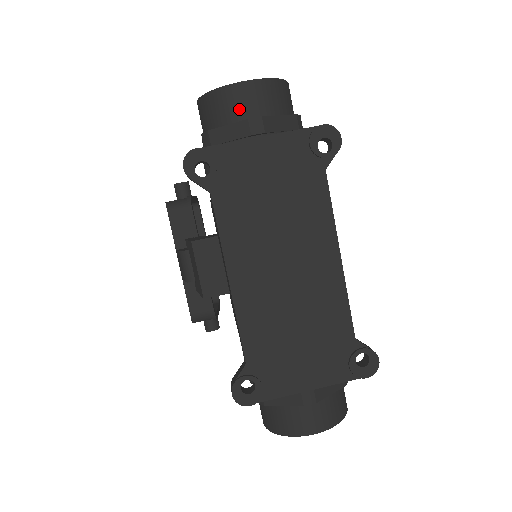
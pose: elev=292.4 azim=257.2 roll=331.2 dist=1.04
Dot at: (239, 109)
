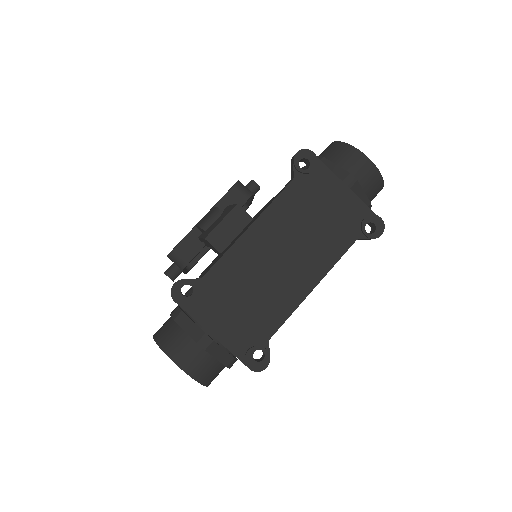
Dot at: (351, 165)
